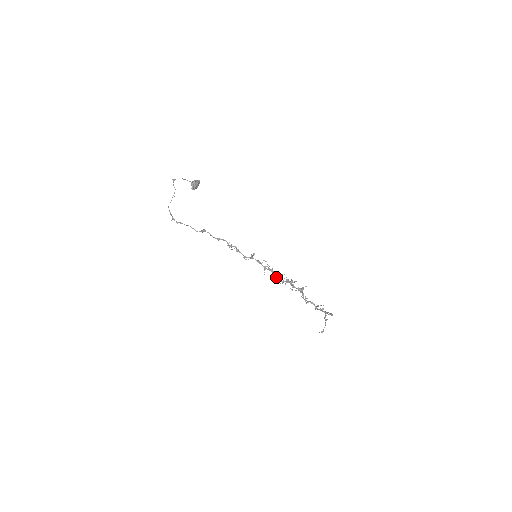
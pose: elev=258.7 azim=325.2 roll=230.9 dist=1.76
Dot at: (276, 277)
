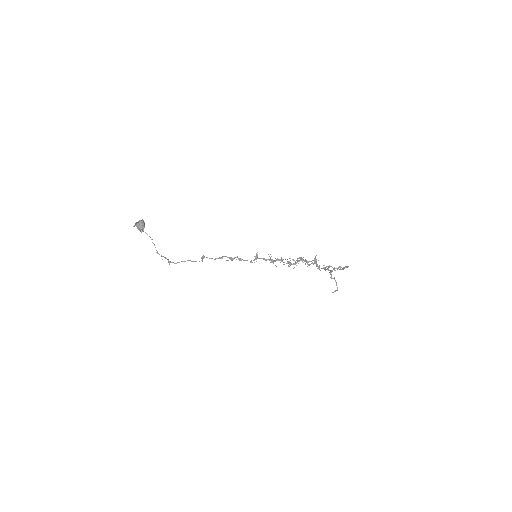
Dot at: occluded
